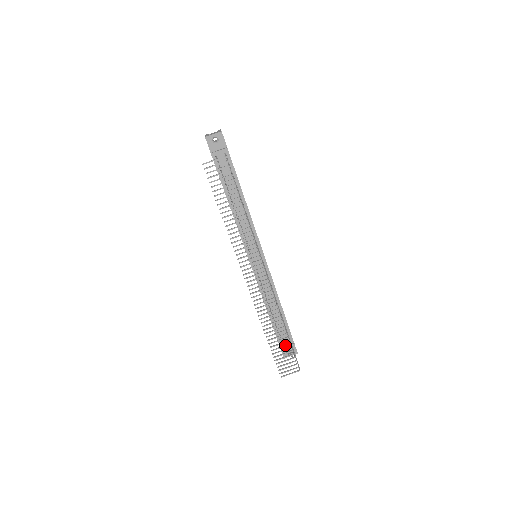
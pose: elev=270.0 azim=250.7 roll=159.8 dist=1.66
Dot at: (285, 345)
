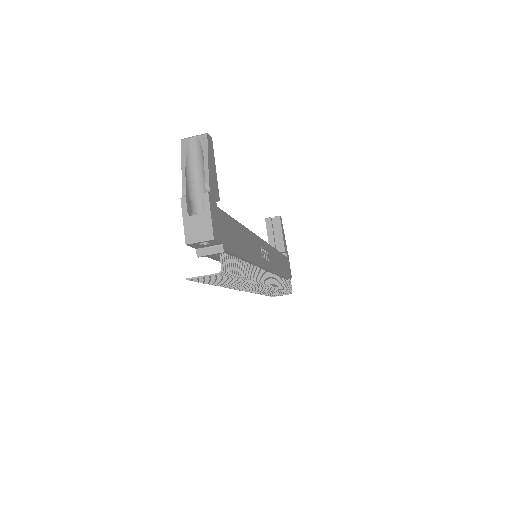
Dot at: (280, 293)
